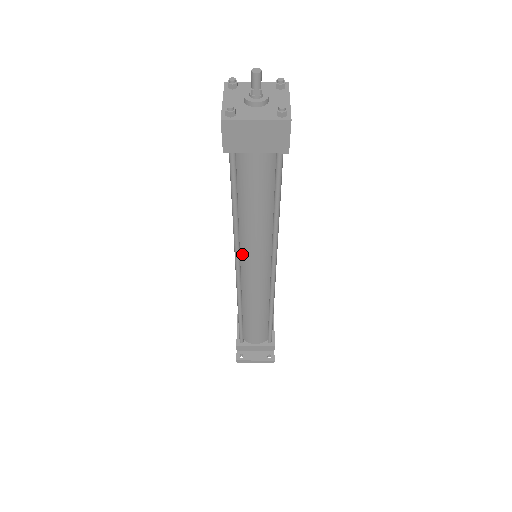
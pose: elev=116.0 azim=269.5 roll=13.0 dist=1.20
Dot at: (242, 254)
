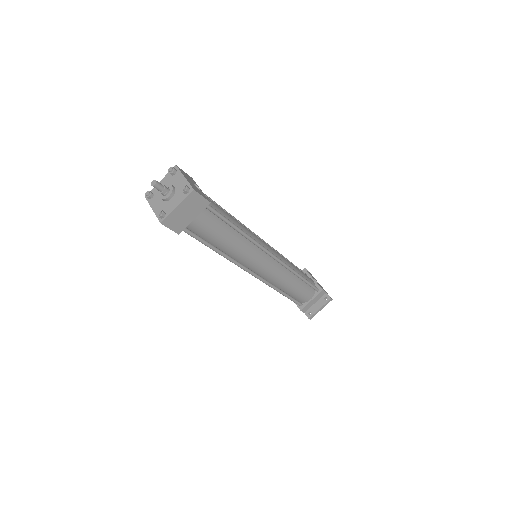
Dot at: (245, 265)
